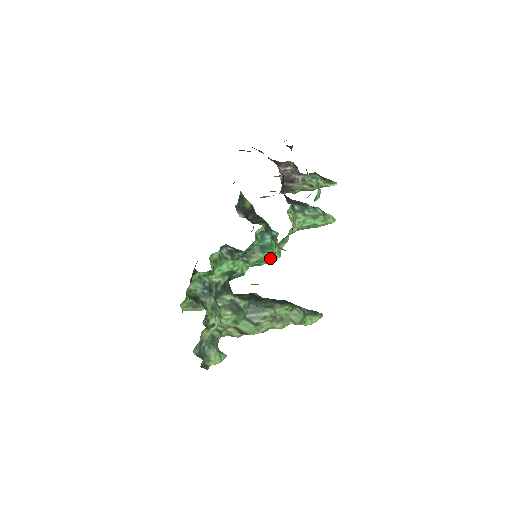
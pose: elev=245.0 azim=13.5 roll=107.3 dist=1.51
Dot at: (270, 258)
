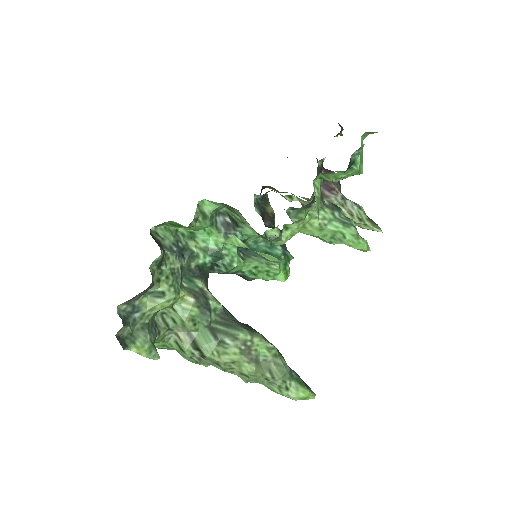
Dot at: (272, 273)
